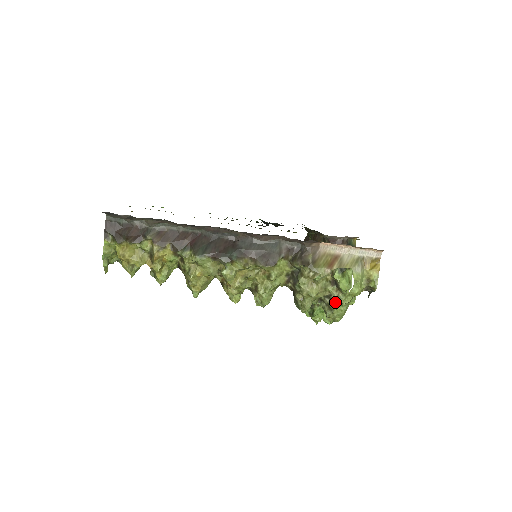
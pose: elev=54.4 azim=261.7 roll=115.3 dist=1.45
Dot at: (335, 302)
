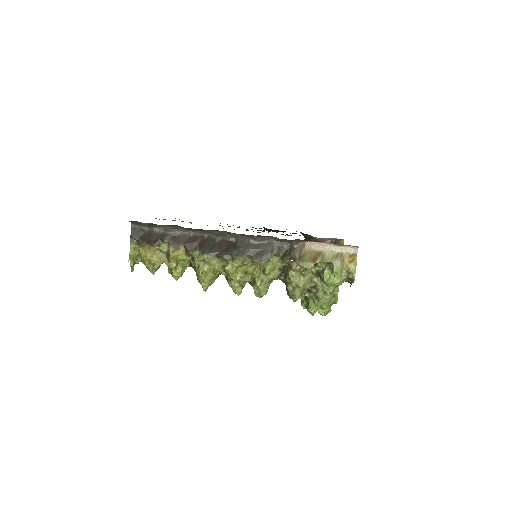
Dot at: (320, 291)
